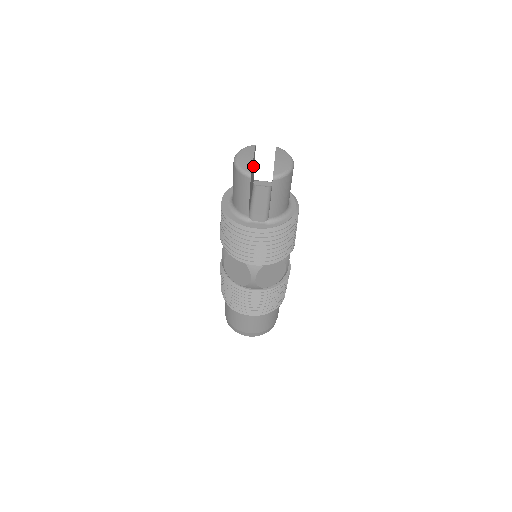
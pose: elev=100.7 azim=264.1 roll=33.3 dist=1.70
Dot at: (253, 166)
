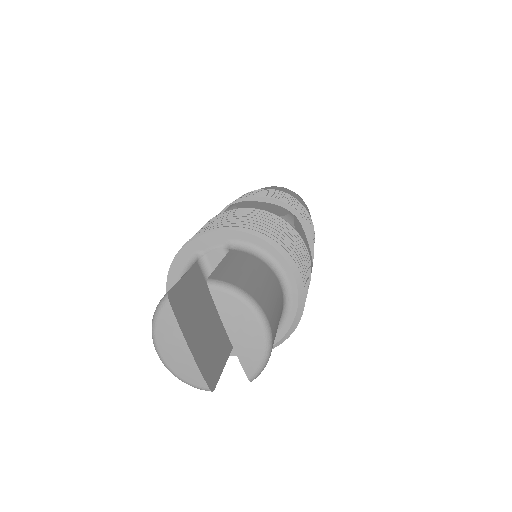
Dot at: (191, 319)
